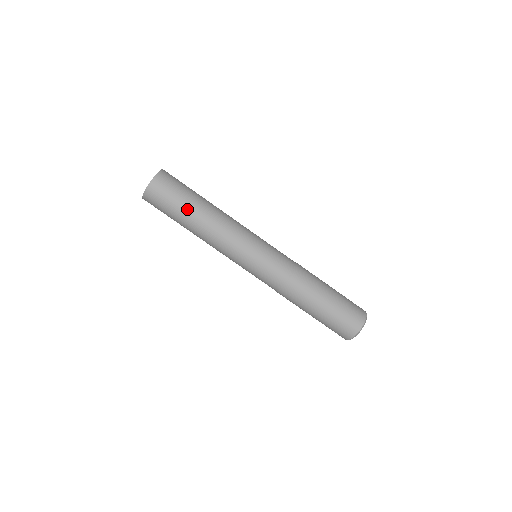
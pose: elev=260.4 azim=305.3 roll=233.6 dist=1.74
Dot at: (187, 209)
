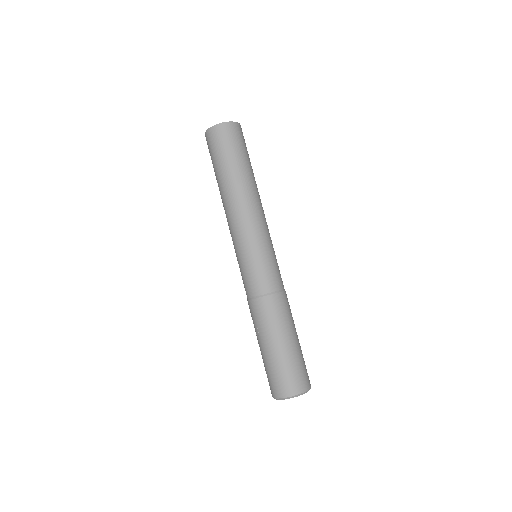
Dot at: (250, 166)
